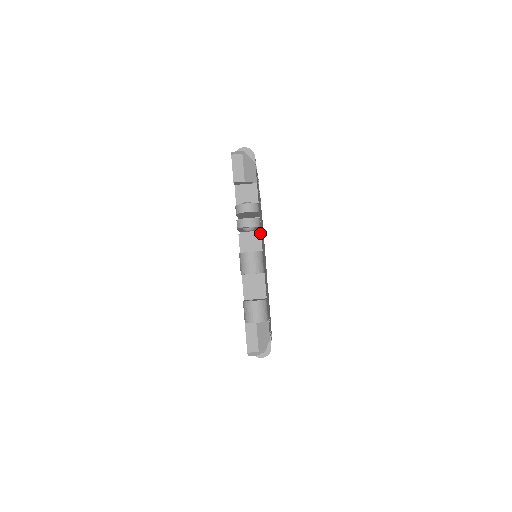
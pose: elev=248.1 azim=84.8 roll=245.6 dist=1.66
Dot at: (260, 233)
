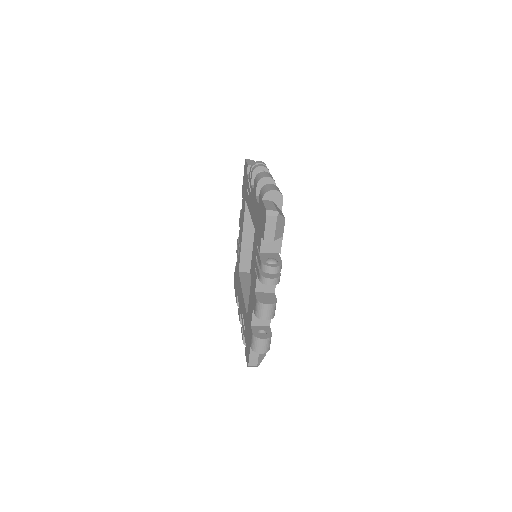
Dot at: occluded
